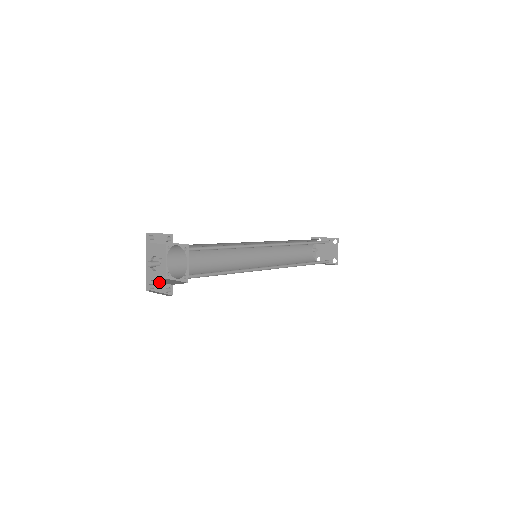
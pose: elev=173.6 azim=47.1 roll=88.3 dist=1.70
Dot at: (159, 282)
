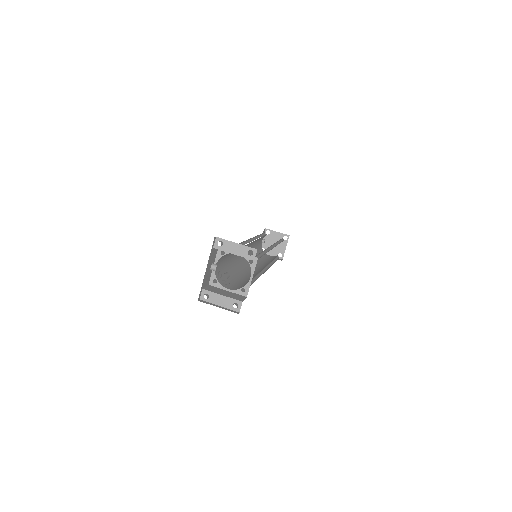
Dot at: (219, 294)
